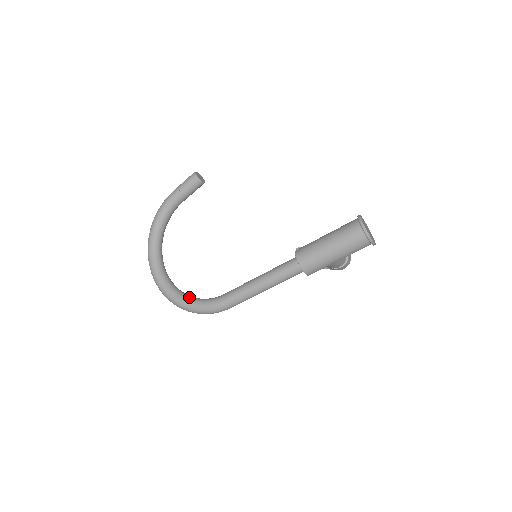
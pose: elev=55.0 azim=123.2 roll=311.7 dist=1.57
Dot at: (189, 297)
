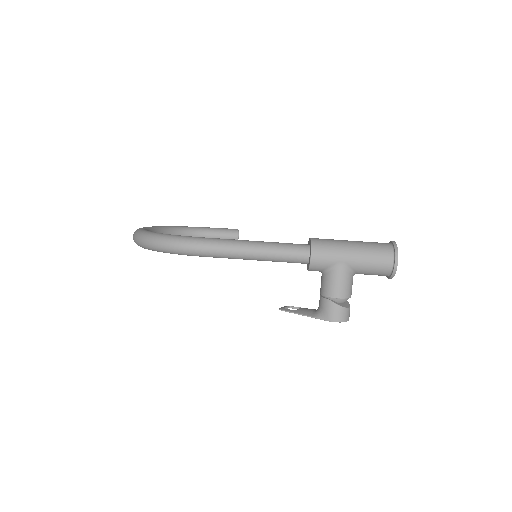
Dot at: occluded
